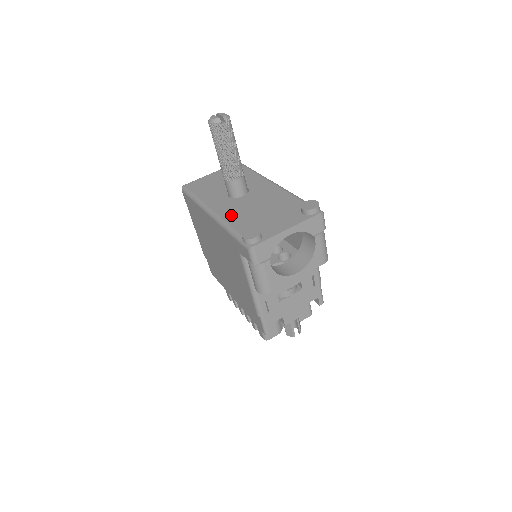
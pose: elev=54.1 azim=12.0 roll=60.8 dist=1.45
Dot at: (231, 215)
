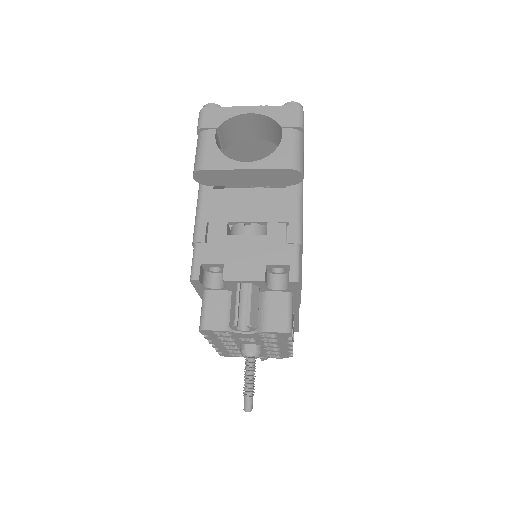
Dot at: occluded
